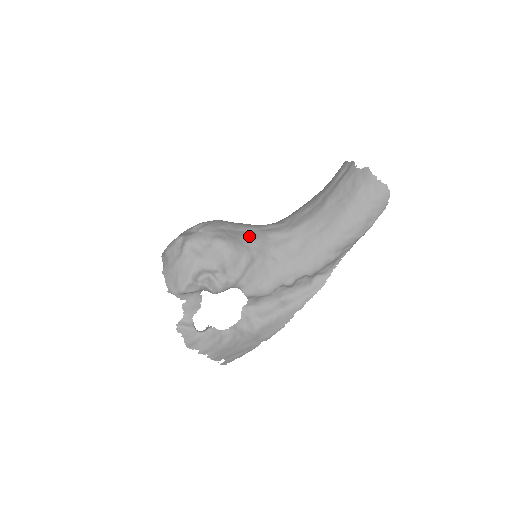
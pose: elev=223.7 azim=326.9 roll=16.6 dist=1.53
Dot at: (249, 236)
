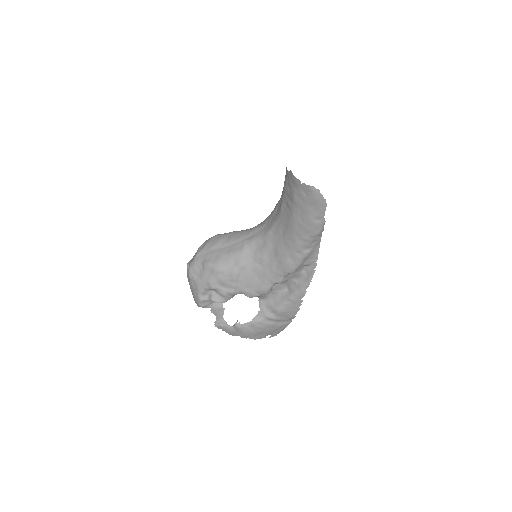
Dot at: (232, 251)
